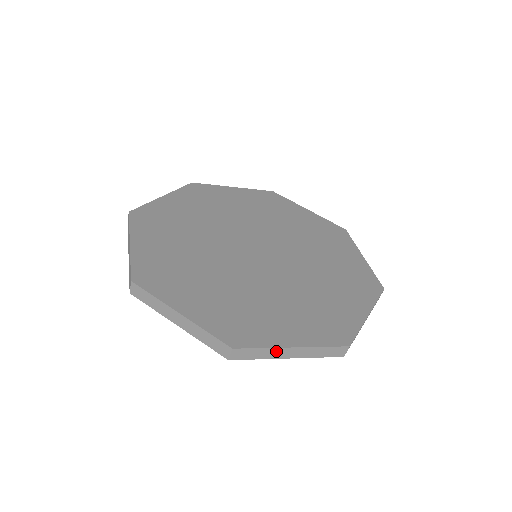
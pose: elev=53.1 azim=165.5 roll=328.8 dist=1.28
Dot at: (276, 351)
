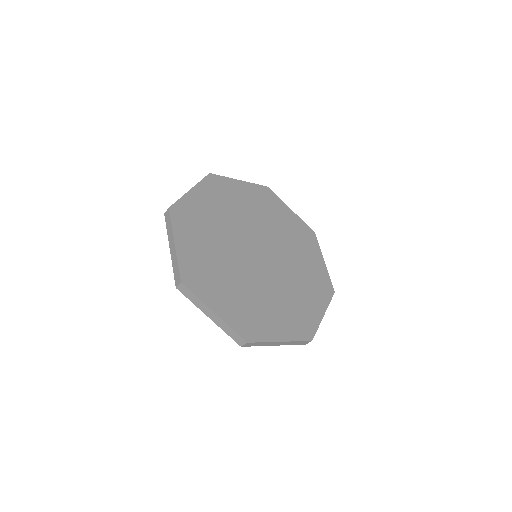
Dot at: (270, 343)
